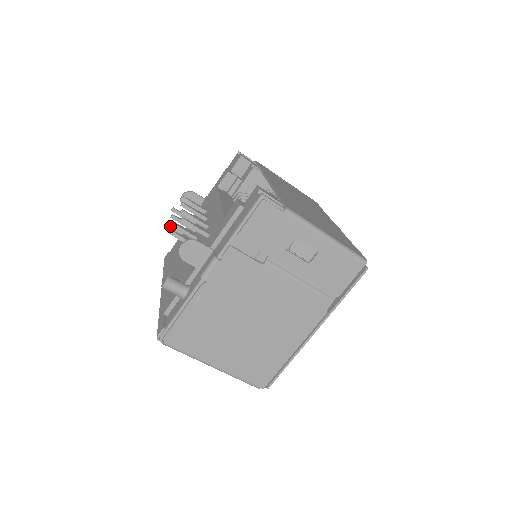
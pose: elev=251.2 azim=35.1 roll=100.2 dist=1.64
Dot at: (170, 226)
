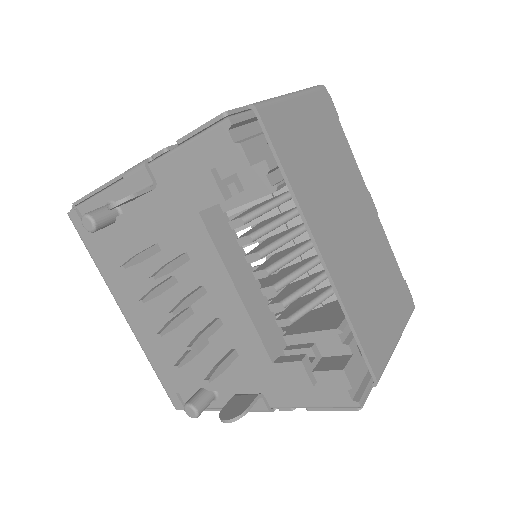
Dot at: (93, 232)
